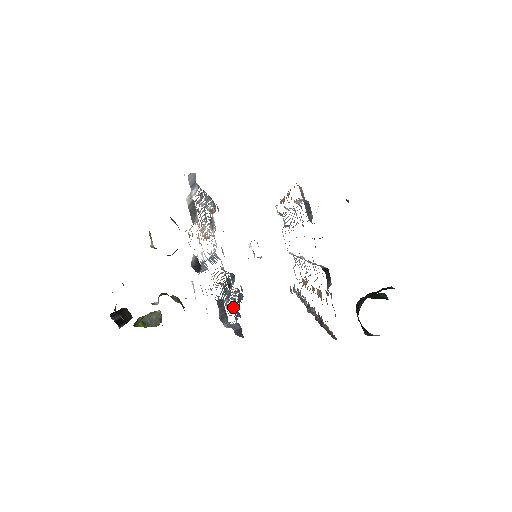
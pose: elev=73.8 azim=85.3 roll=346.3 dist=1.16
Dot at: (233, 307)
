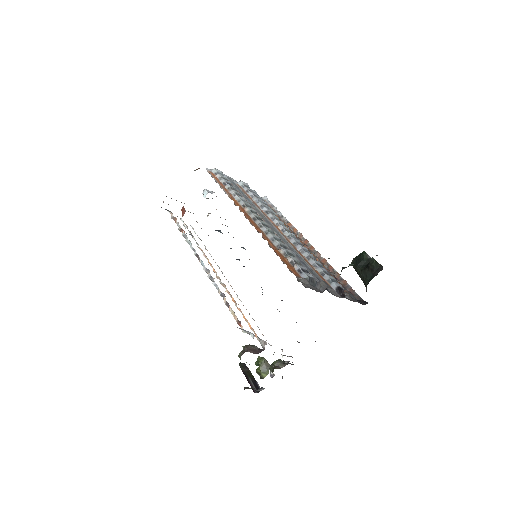
Dot at: occluded
